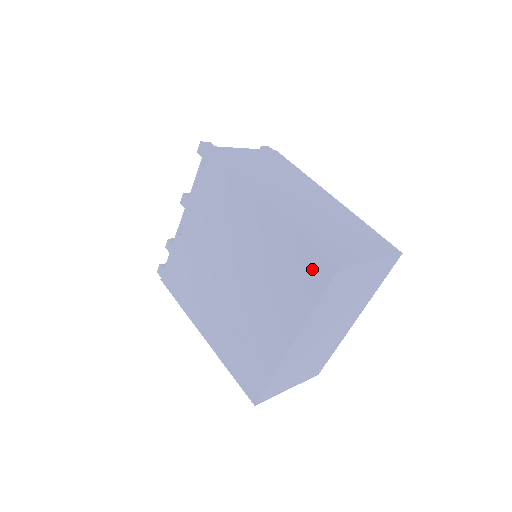
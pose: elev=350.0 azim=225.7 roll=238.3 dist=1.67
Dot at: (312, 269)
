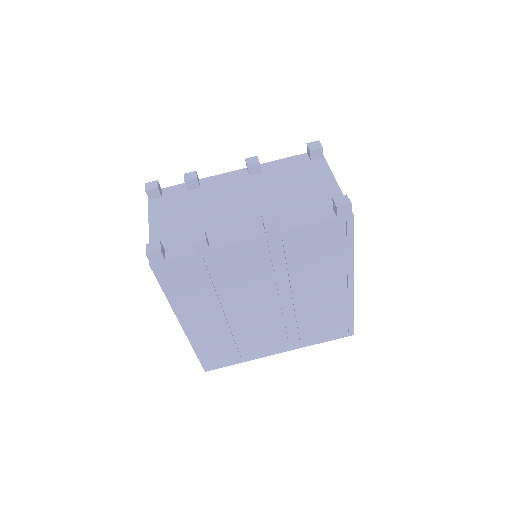
Dot at: (339, 329)
